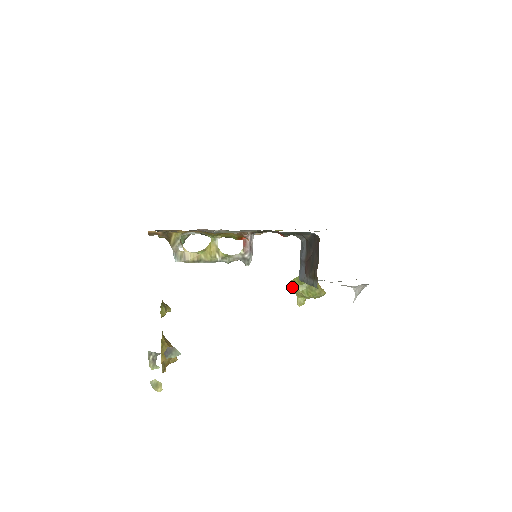
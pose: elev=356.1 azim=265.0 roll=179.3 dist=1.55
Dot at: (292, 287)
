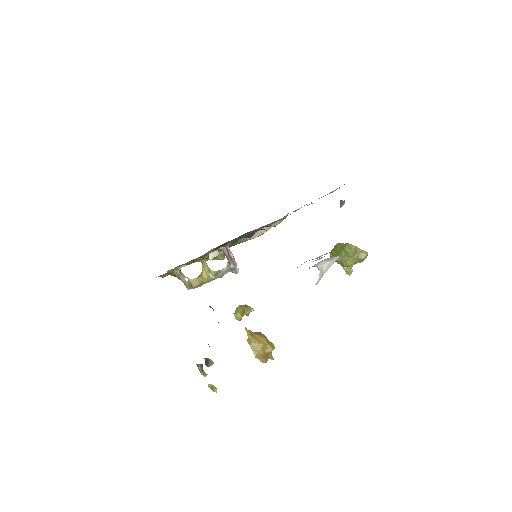
Dot at: occluded
